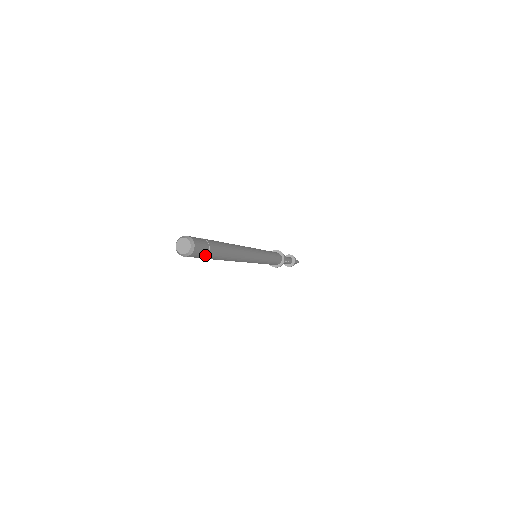
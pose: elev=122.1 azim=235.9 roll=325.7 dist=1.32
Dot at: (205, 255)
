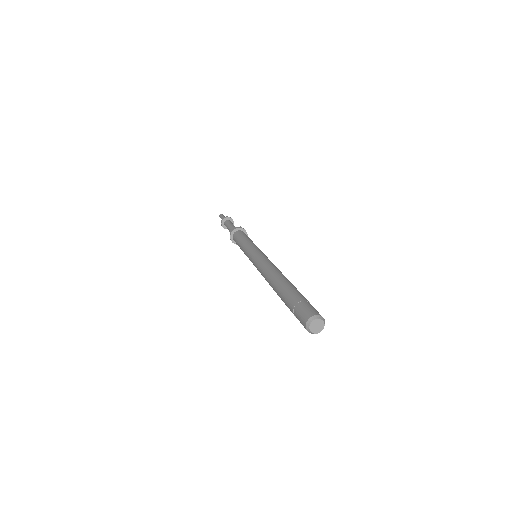
Dot at: occluded
